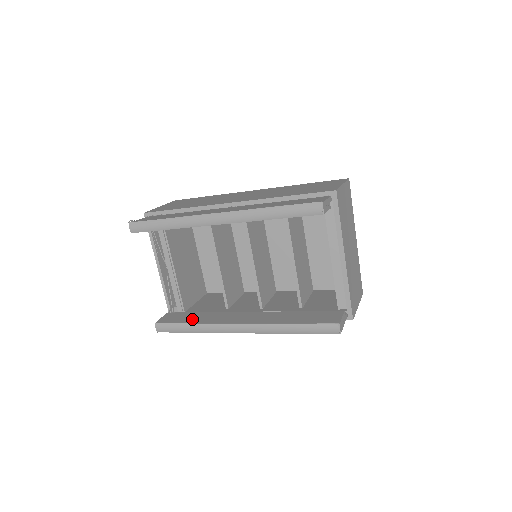
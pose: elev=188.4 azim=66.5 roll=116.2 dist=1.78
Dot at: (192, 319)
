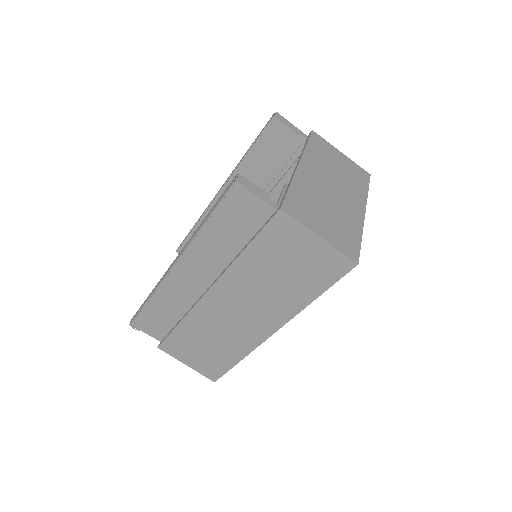
Dot at: occluded
